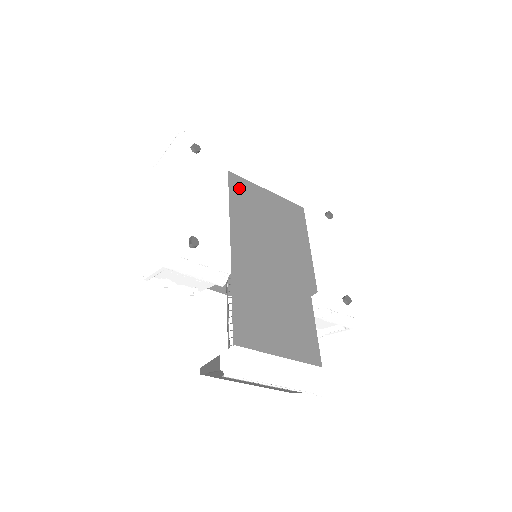
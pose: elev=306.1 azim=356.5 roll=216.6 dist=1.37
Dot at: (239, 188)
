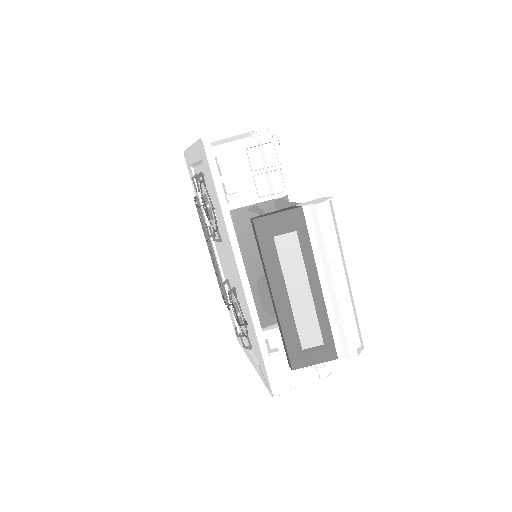
Dot at: occluded
